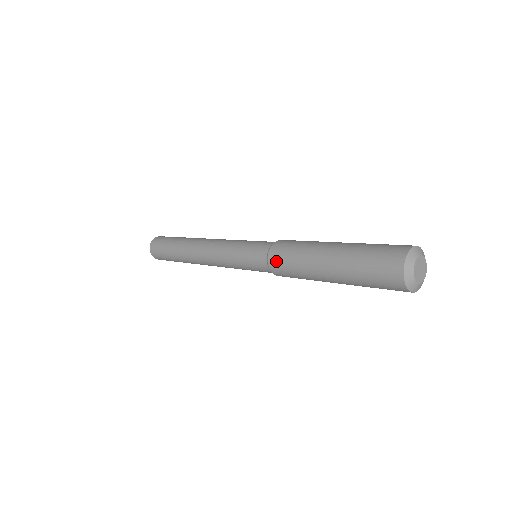
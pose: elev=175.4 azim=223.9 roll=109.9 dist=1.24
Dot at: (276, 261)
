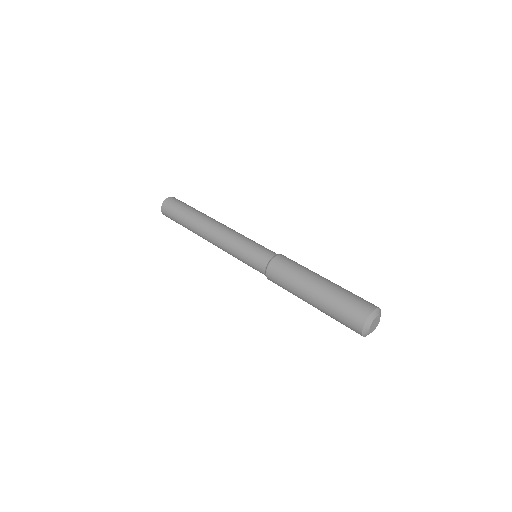
Dot at: (275, 270)
